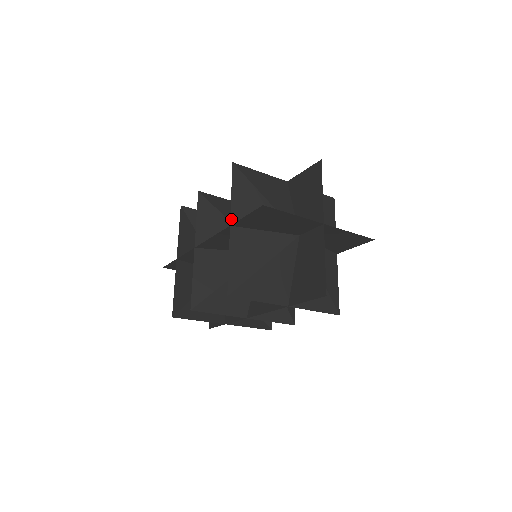
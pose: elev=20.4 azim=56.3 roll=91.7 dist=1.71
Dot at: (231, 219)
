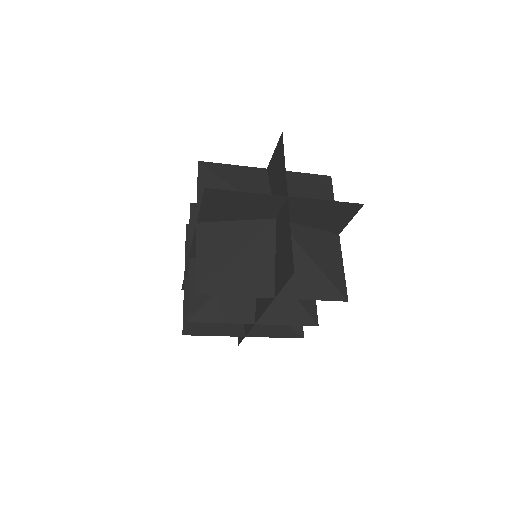
Dot at: (197, 216)
